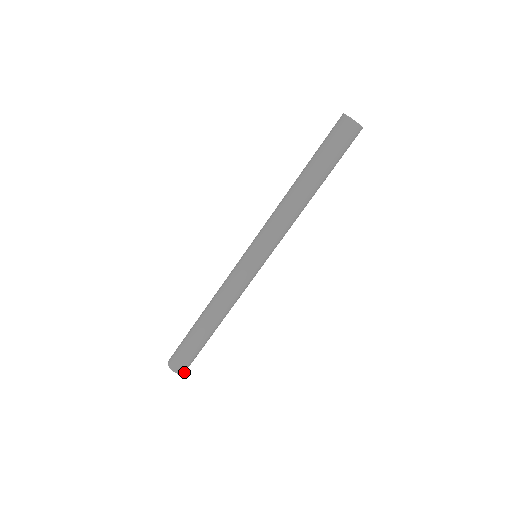
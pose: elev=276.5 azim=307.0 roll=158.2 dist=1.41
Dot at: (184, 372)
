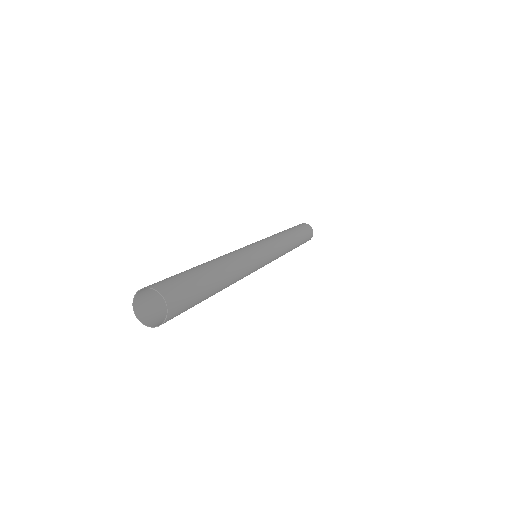
Dot at: (168, 311)
